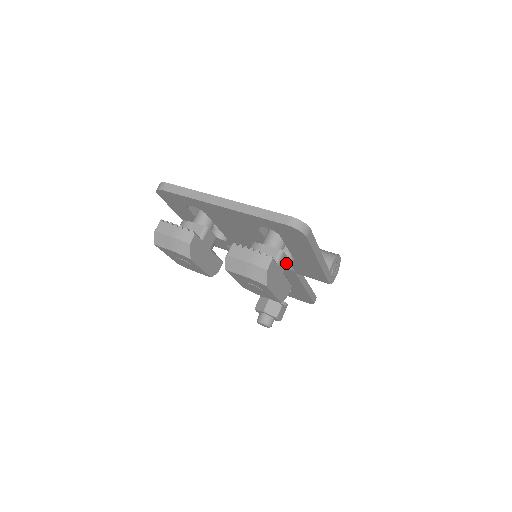
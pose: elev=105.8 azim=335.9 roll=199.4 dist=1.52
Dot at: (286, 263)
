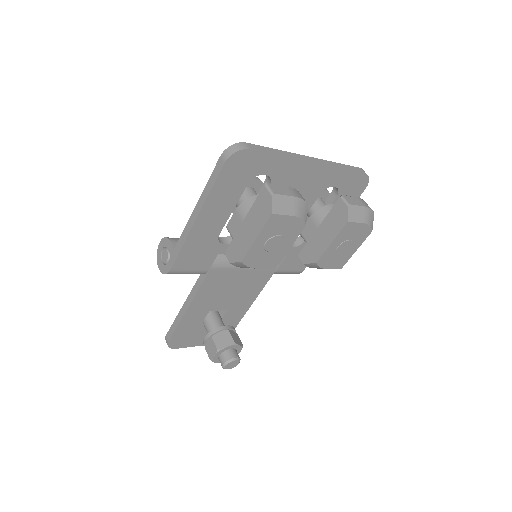
Dot at: occluded
